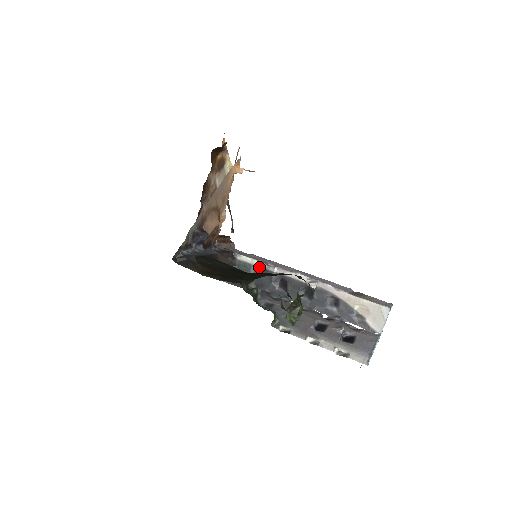
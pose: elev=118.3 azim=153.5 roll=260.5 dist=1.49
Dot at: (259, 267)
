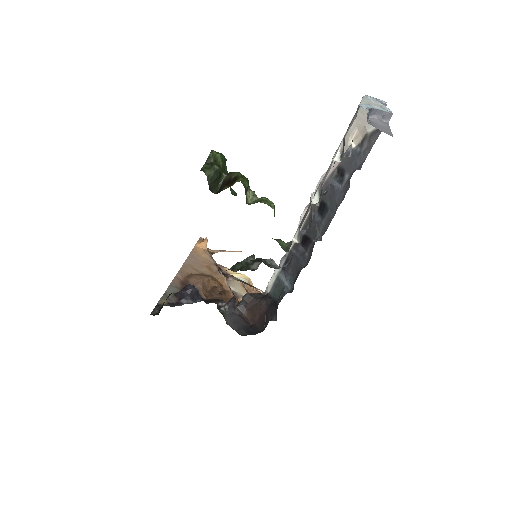
Dot at: (282, 268)
